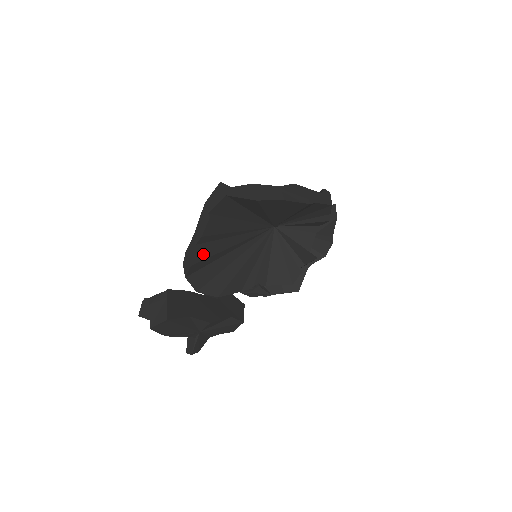
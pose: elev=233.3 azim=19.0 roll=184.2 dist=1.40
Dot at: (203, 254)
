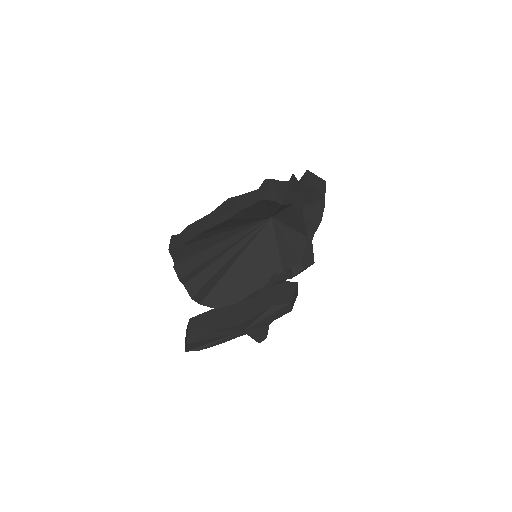
Dot at: (198, 285)
